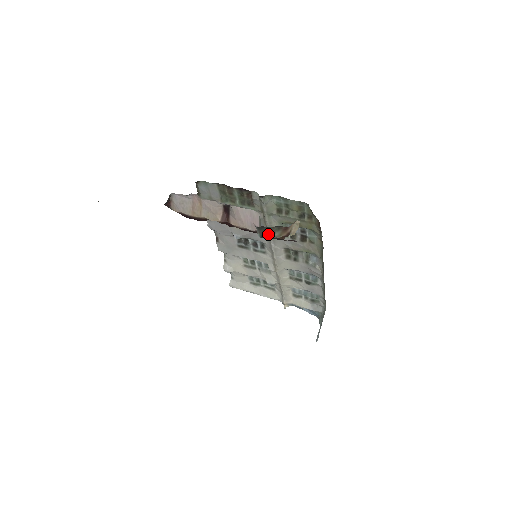
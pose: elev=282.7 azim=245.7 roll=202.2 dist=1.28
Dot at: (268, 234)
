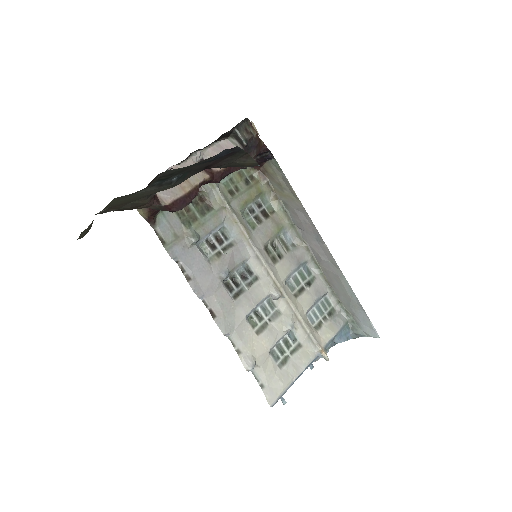
Dot at: (247, 133)
